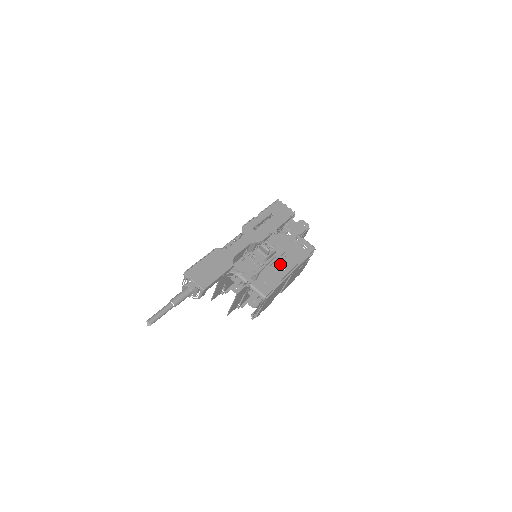
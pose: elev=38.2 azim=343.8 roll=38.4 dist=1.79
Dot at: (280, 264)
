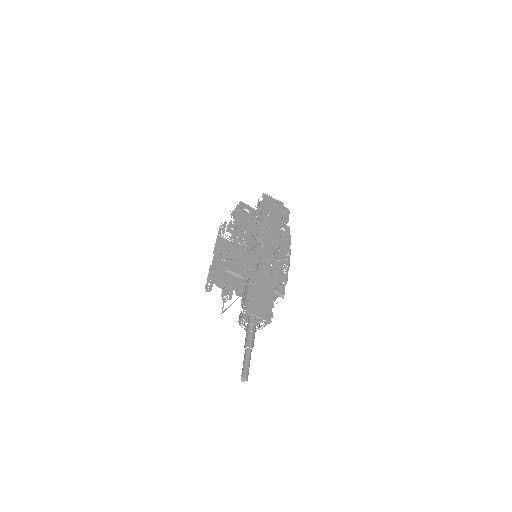
Dot at: (280, 258)
